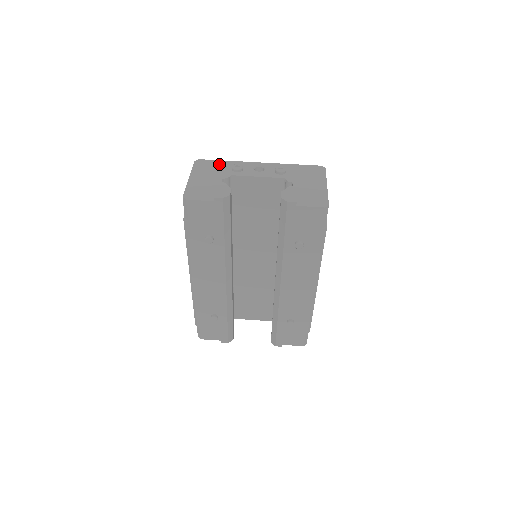
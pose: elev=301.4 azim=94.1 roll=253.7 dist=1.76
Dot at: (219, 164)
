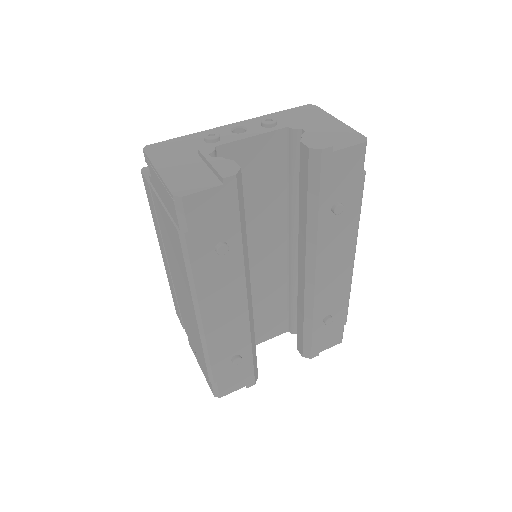
Dot at: (181, 142)
